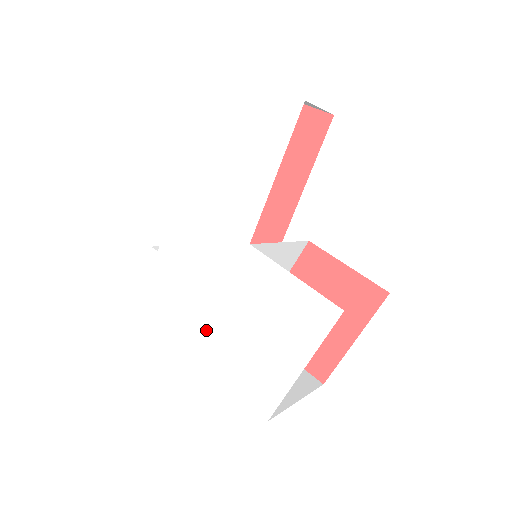
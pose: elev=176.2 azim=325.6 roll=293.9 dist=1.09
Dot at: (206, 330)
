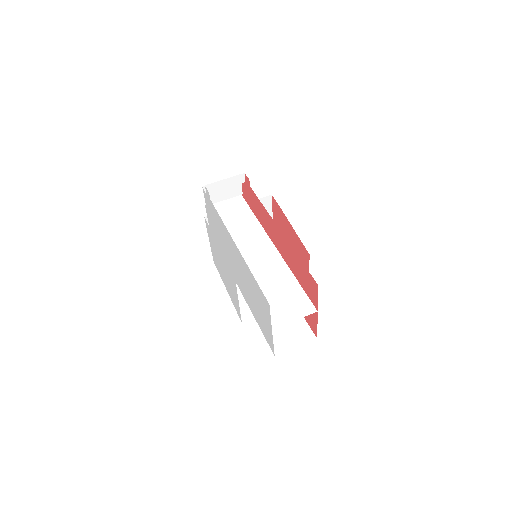
Dot at: (211, 233)
